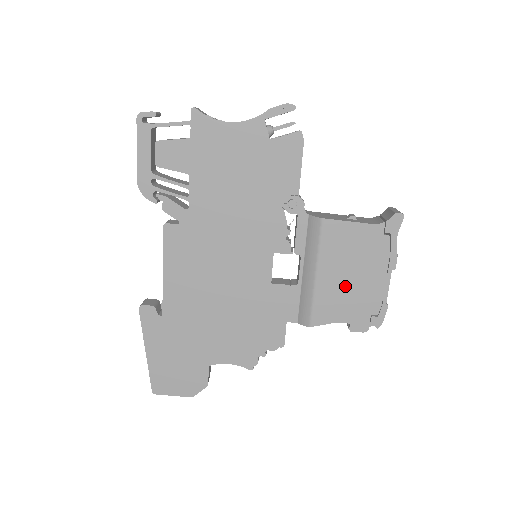
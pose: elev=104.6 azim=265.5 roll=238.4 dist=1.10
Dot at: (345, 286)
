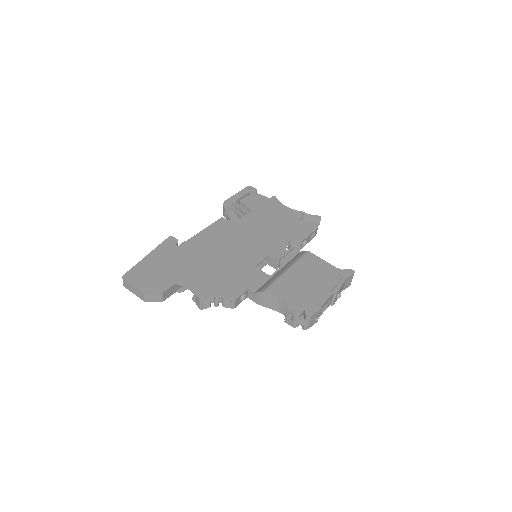
Dot at: (300, 284)
